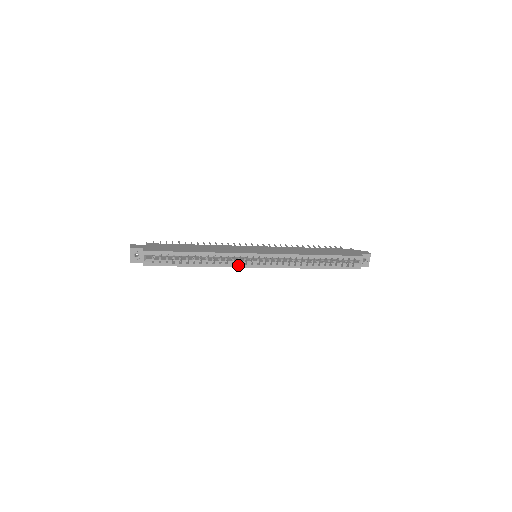
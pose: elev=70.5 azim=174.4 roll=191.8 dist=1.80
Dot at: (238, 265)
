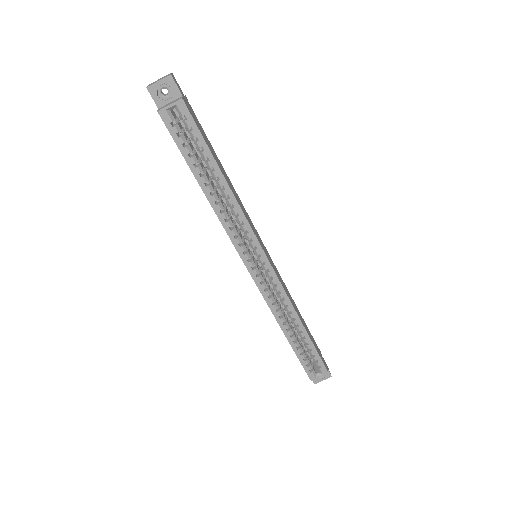
Dot at: (237, 244)
